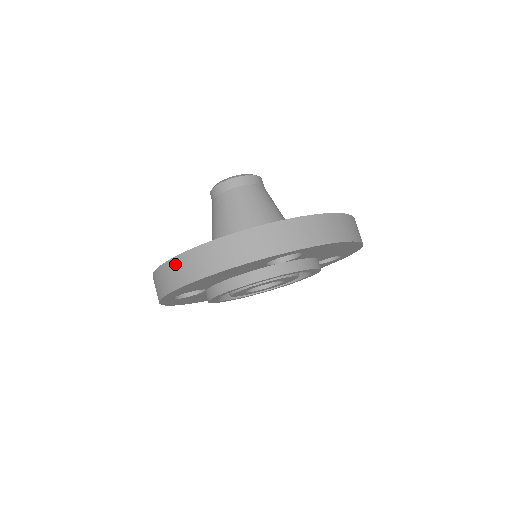
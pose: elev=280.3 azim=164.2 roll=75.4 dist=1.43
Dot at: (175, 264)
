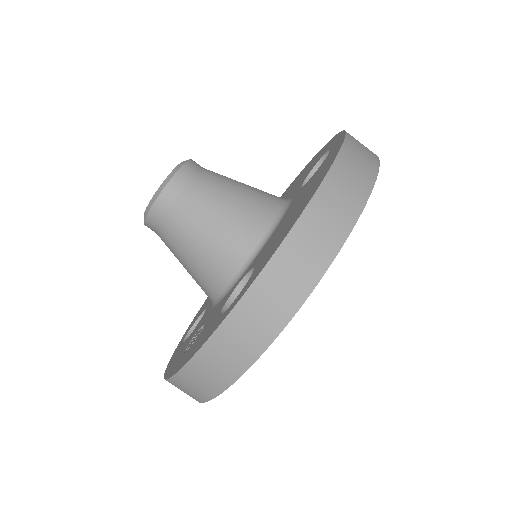
Dot at: occluded
